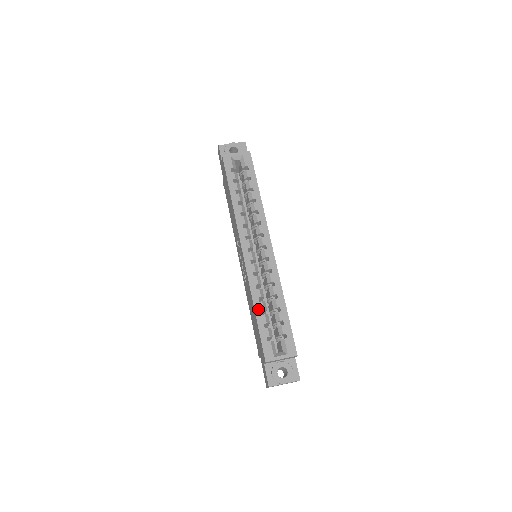
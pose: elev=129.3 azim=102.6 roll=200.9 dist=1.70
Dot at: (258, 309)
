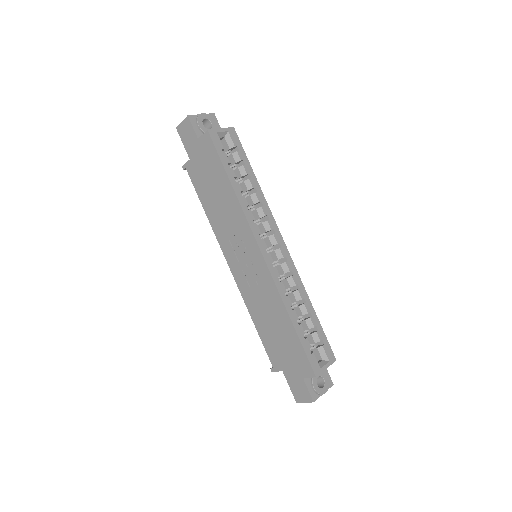
Dot at: (294, 319)
